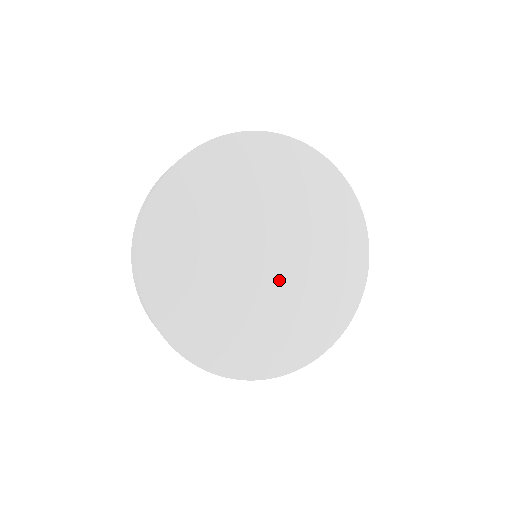
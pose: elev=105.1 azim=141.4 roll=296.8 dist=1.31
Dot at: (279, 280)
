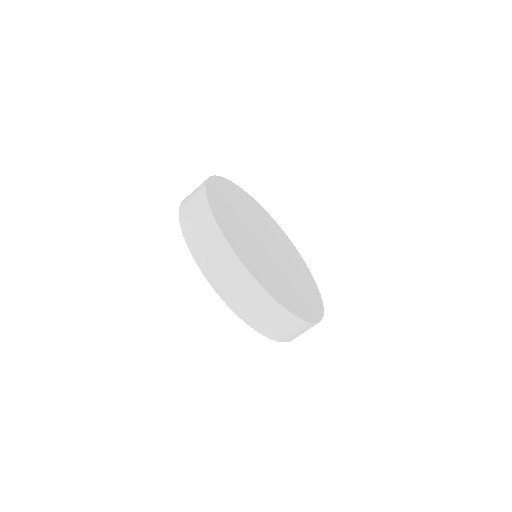
Dot at: (281, 263)
